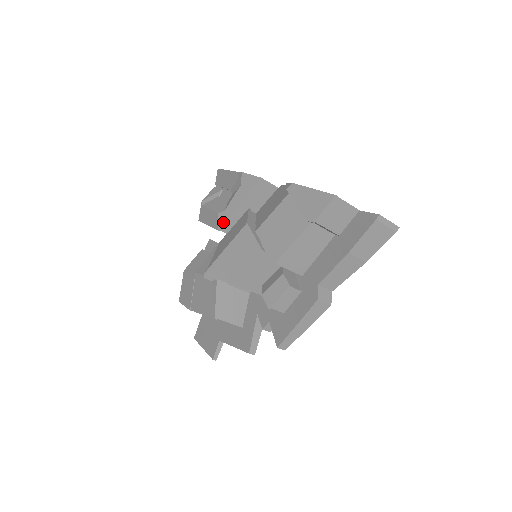
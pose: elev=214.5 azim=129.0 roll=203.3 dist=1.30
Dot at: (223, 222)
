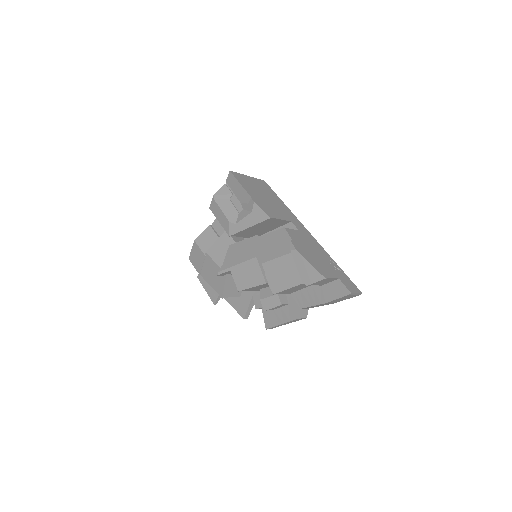
Dot at: (234, 232)
